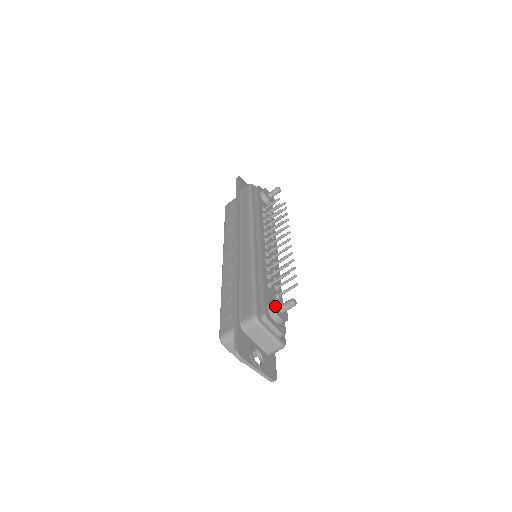
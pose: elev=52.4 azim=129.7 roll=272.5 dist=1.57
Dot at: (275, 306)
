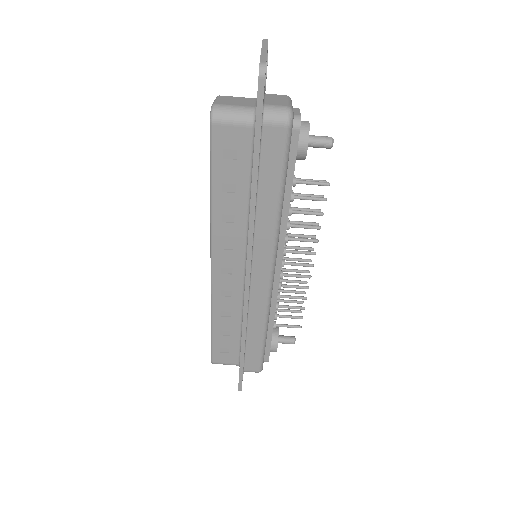
Dot at: occluded
